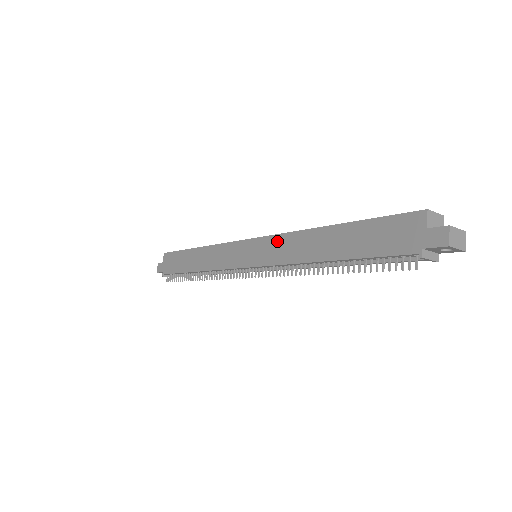
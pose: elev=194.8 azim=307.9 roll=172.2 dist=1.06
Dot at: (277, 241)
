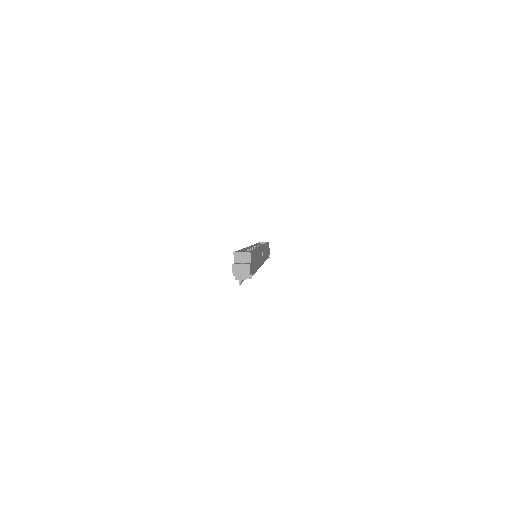
Dot at: occluded
